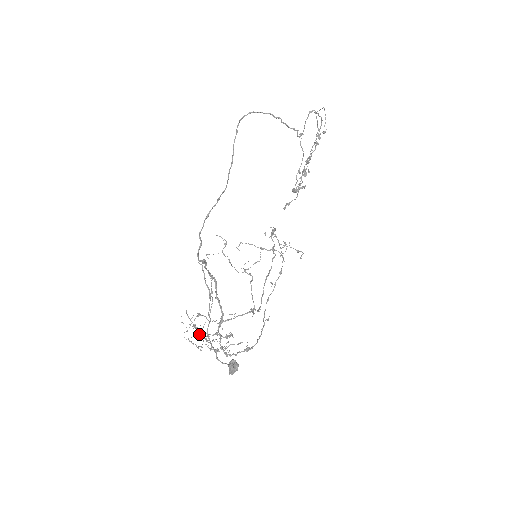
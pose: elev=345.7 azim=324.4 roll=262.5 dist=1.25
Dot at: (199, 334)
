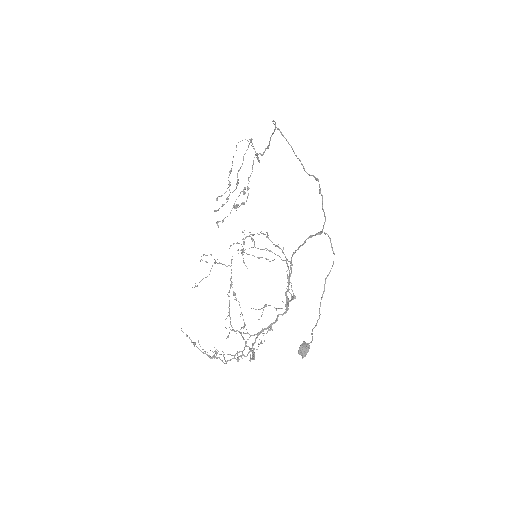
Dot at: (202, 352)
